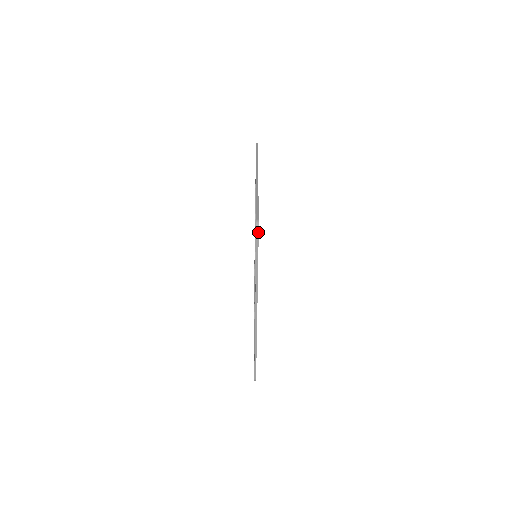
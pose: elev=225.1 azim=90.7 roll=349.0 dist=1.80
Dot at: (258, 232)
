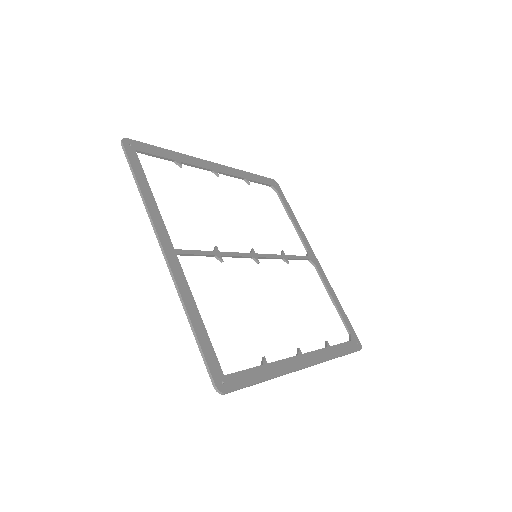
Dot at: occluded
